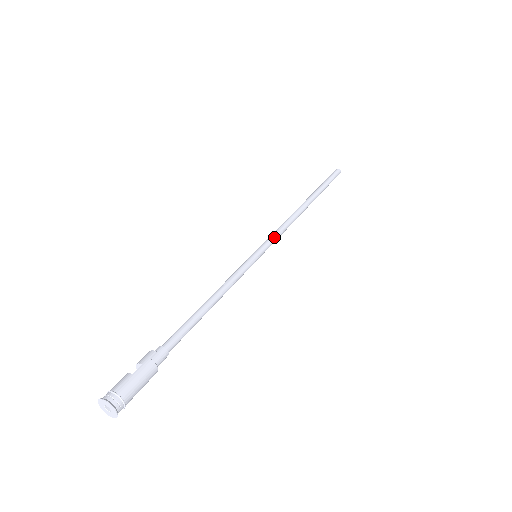
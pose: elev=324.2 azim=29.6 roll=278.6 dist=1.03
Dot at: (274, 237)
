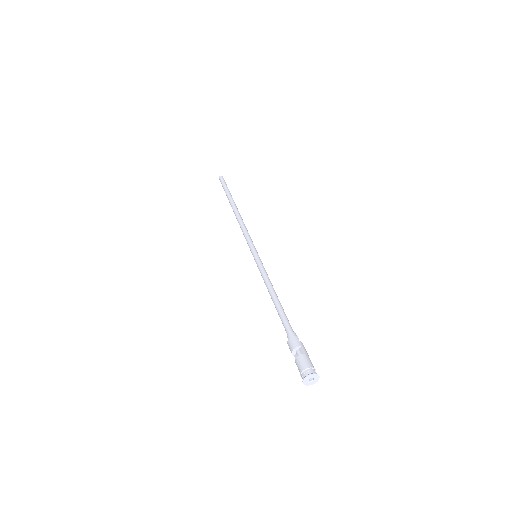
Dot at: (251, 239)
